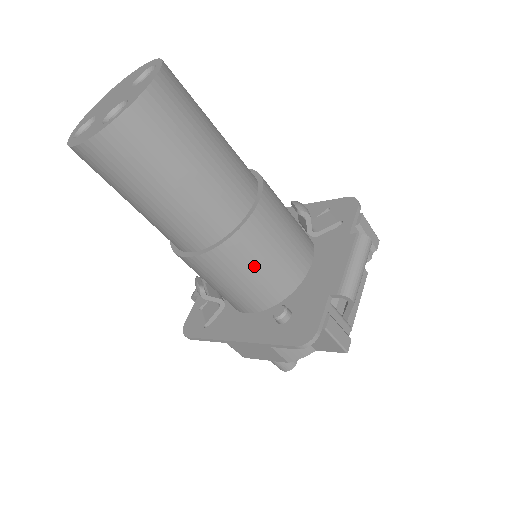
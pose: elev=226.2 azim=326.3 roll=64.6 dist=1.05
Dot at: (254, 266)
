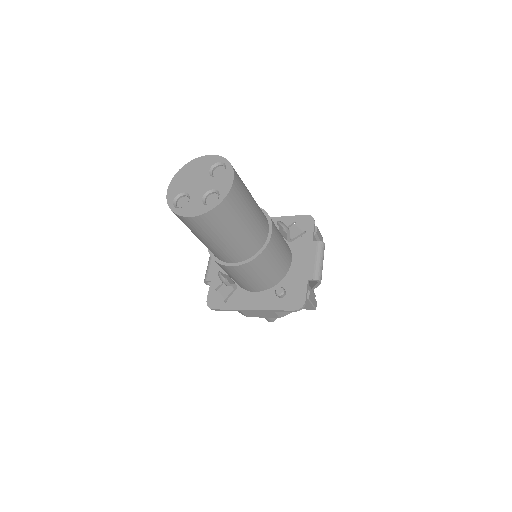
Dot at: (267, 267)
